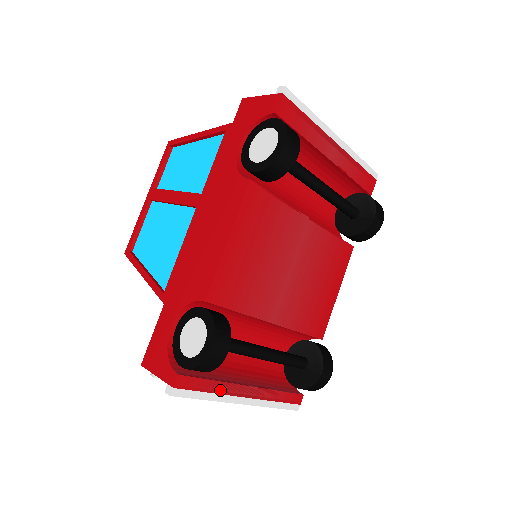
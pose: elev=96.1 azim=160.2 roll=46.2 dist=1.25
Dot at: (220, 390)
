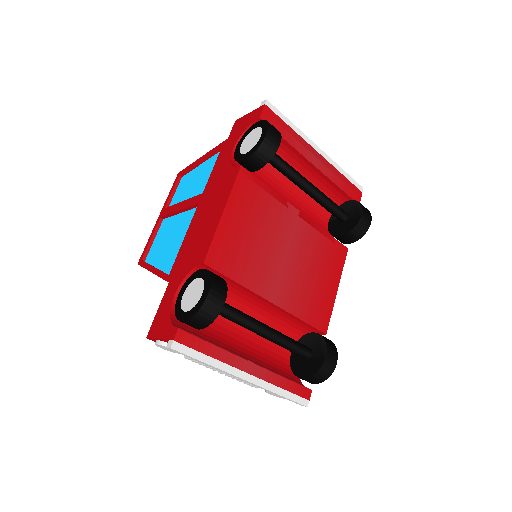
Dot at: (221, 357)
